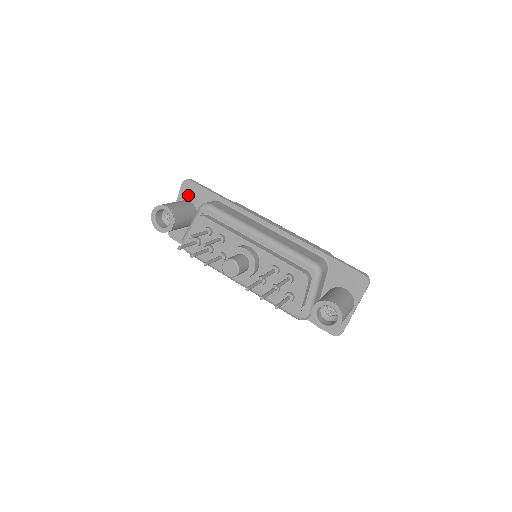
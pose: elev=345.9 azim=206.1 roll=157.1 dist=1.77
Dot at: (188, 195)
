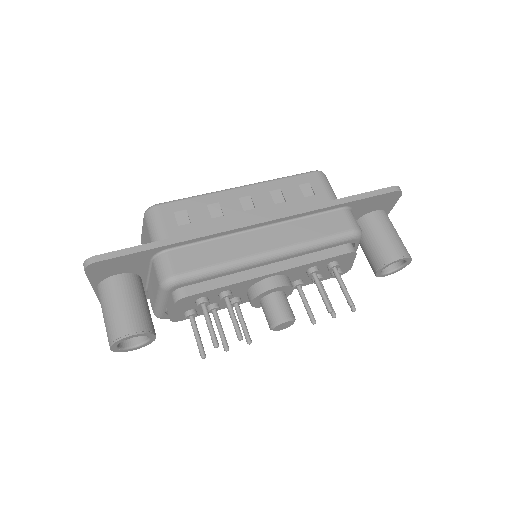
Dot at: (107, 273)
